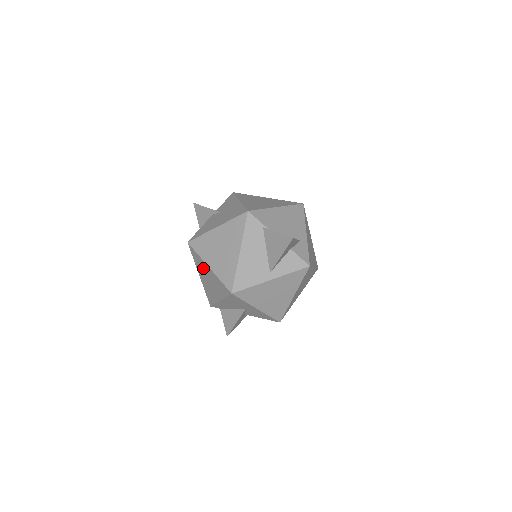
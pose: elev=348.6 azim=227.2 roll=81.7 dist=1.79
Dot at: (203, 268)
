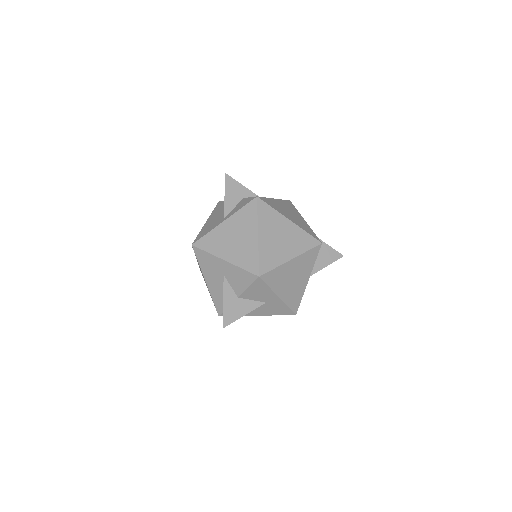
Dot at: occluded
